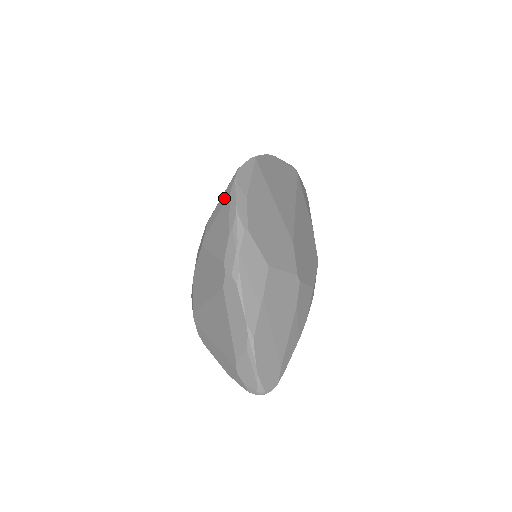
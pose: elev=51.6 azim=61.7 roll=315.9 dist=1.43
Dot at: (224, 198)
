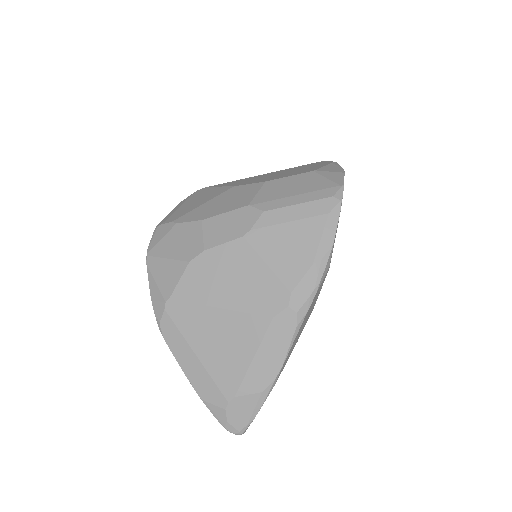
Dot at: (314, 209)
